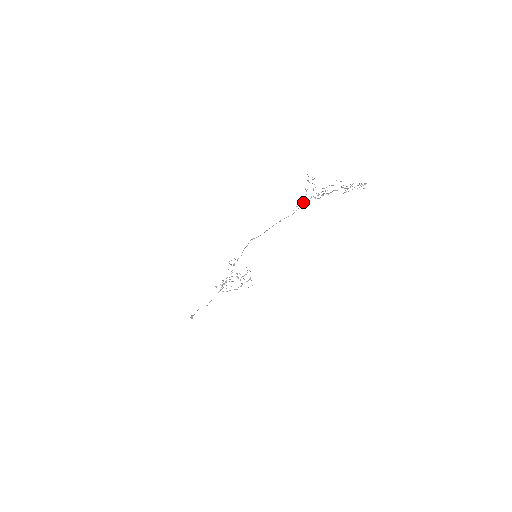
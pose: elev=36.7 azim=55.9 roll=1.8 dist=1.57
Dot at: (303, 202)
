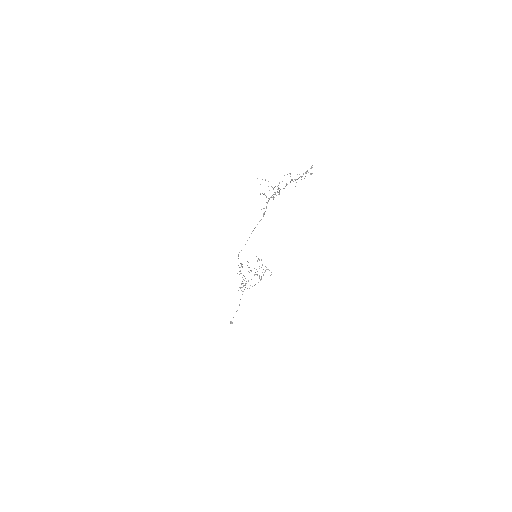
Dot at: (267, 202)
